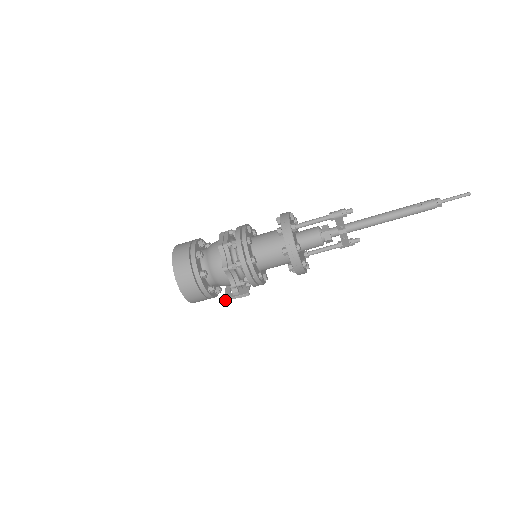
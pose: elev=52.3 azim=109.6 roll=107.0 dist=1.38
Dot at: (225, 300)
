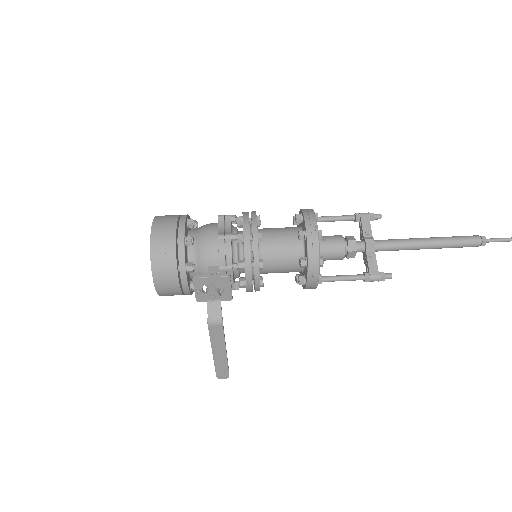
Dot at: (193, 278)
